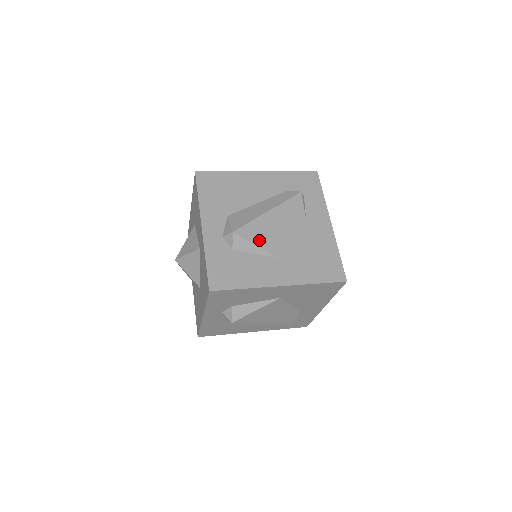
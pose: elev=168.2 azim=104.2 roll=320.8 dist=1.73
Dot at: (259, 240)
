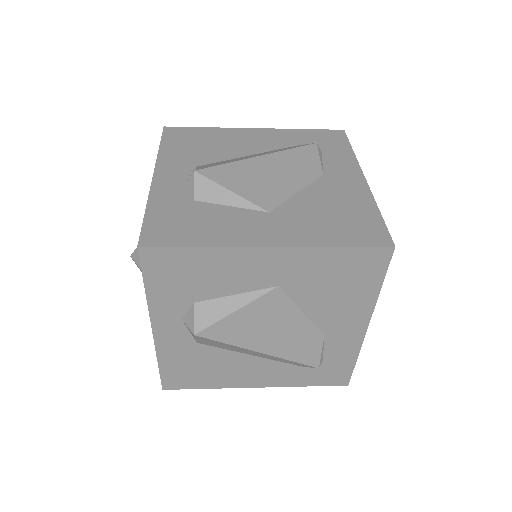
Dot at: (239, 186)
